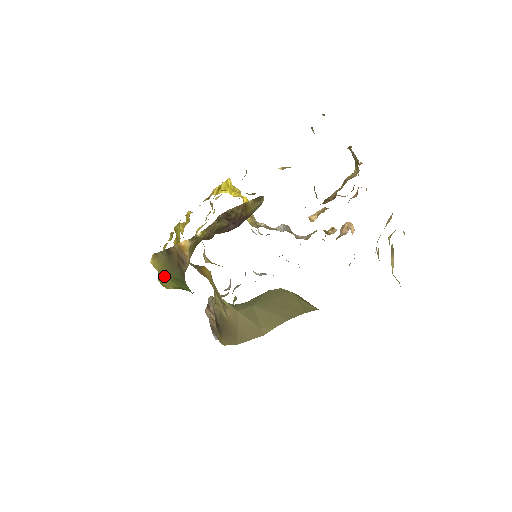
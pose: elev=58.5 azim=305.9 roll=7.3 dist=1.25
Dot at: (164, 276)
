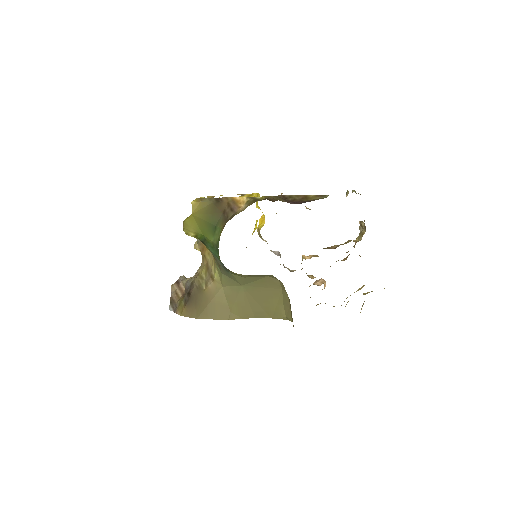
Dot at: (195, 219)
